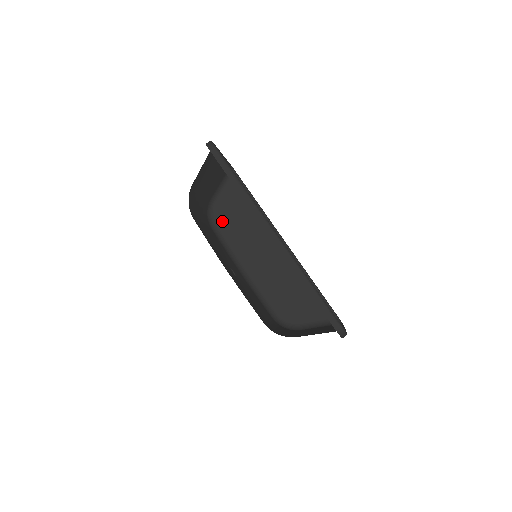
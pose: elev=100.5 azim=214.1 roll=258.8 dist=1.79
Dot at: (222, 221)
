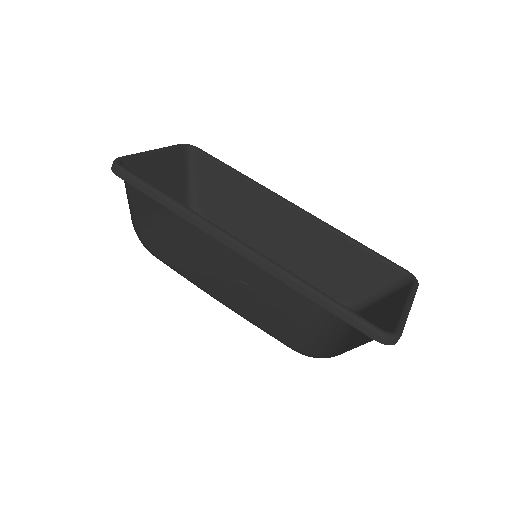
Dot at: (213, 215)
